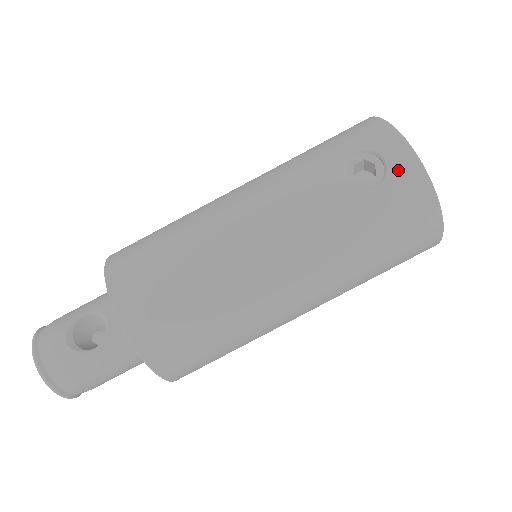
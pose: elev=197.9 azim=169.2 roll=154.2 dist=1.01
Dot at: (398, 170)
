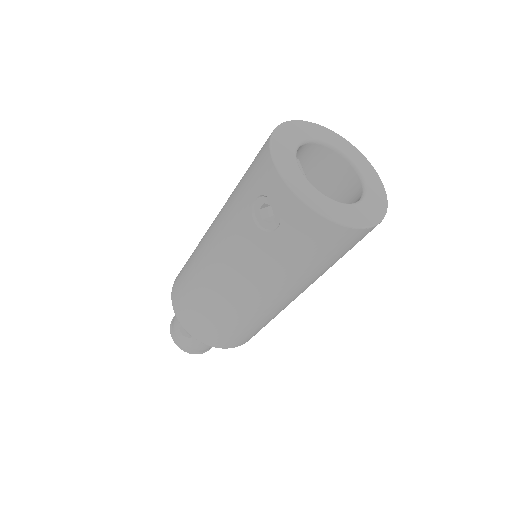
Dot at: (287, 211)
